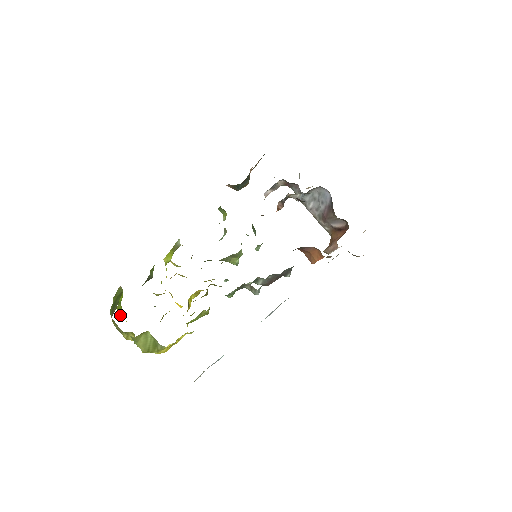
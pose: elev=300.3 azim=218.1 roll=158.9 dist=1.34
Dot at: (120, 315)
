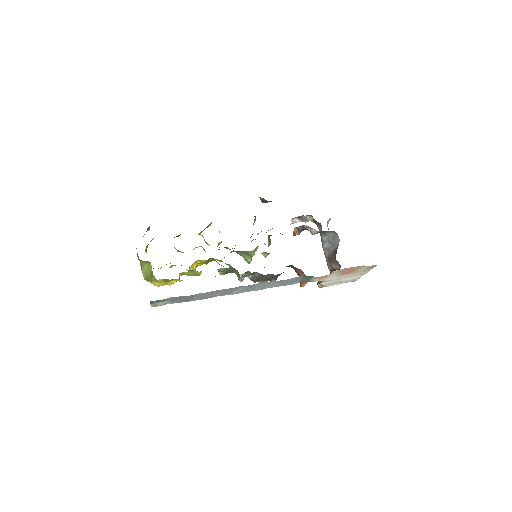
Dot at: (146, 250)
